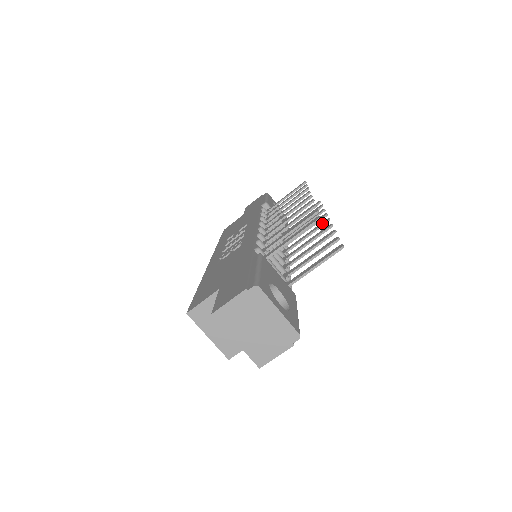
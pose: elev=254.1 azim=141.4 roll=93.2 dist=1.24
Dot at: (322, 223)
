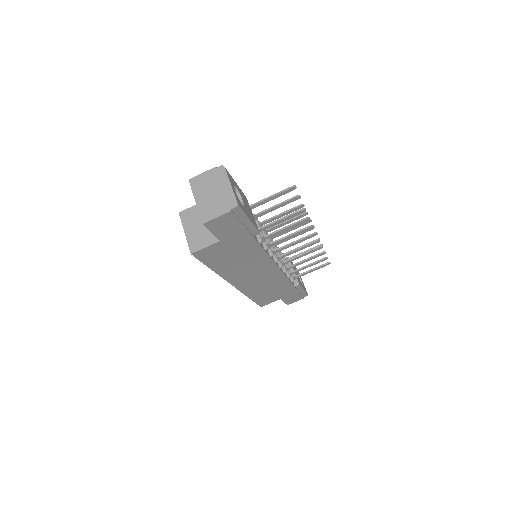
Dot at: (313, 242)
